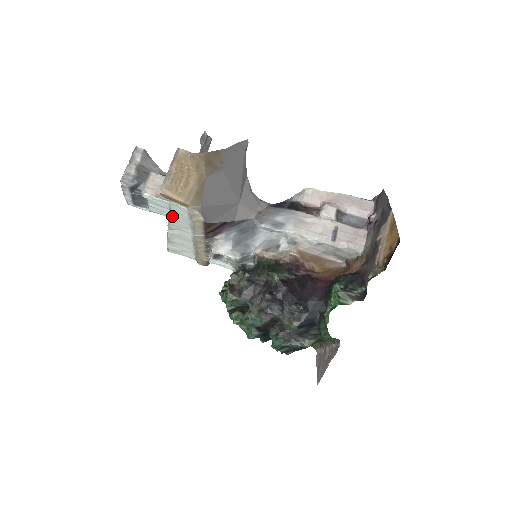
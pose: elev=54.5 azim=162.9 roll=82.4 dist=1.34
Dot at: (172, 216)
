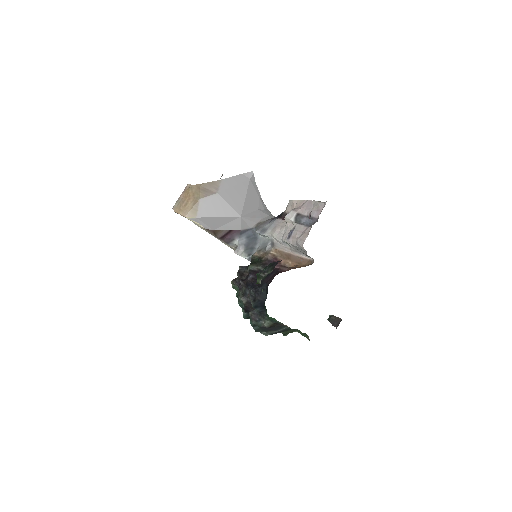
Dot at: occluded
